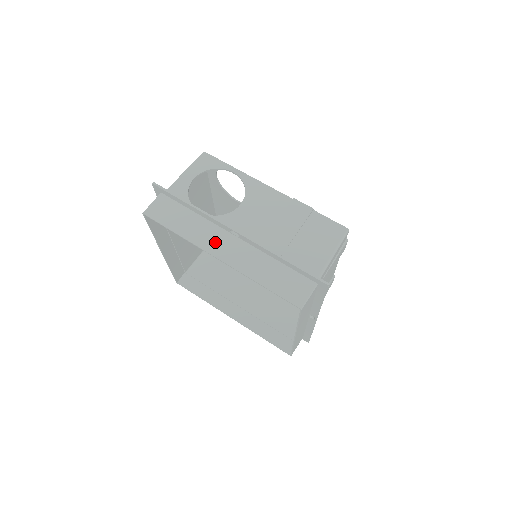
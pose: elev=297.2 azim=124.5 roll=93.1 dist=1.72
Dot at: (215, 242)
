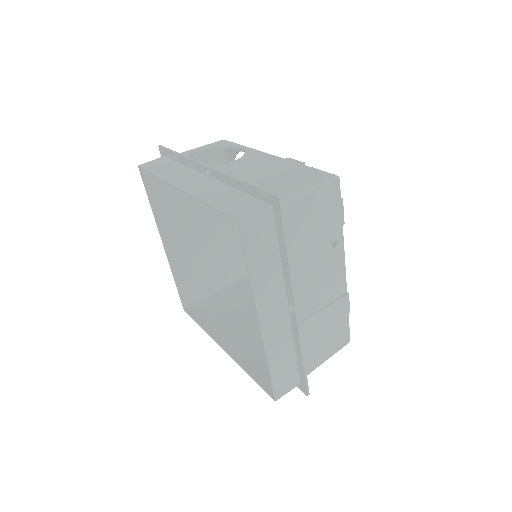
Dot at: (186, 179)
